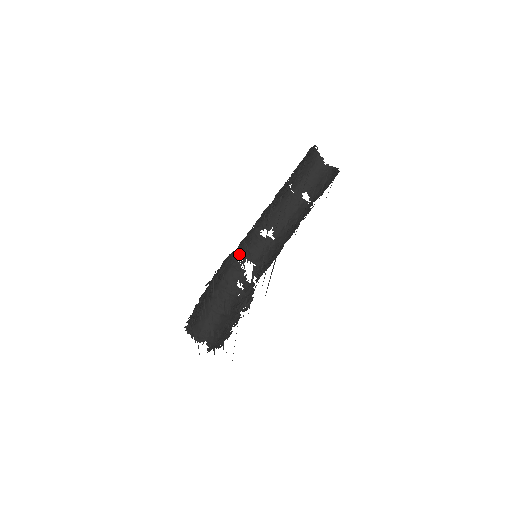
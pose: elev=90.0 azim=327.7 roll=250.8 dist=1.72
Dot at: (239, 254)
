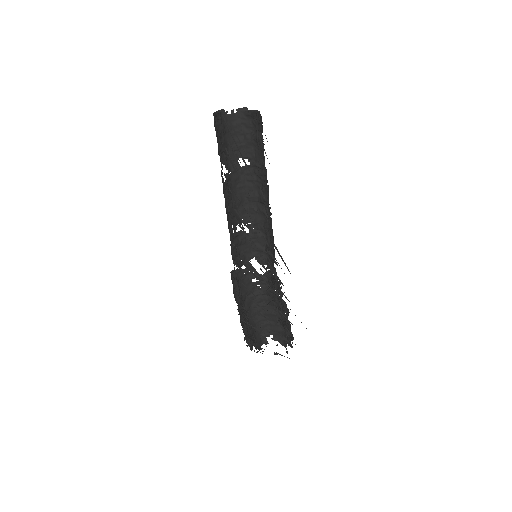
Dot at: (240, 269)
